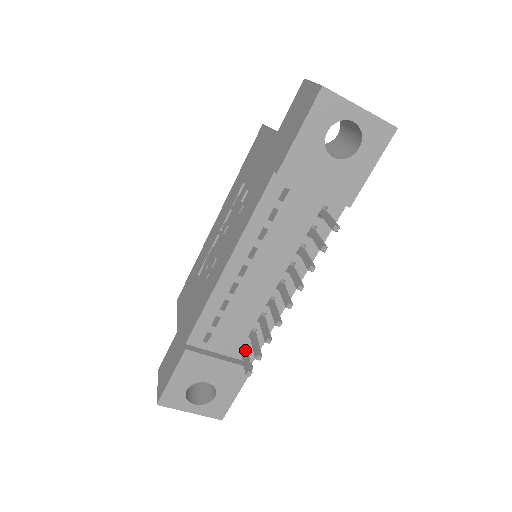
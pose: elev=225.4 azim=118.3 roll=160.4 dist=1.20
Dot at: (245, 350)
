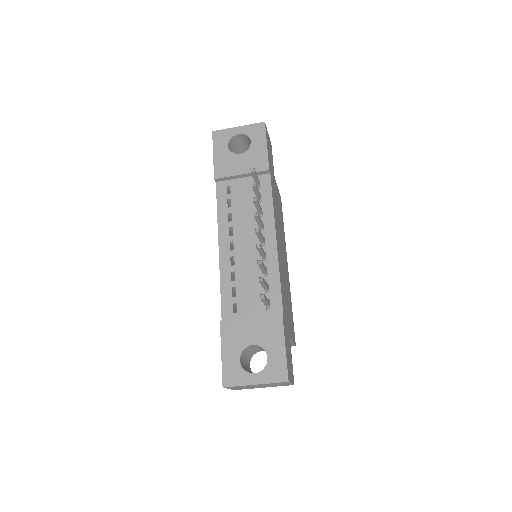
Dot at: occluded
